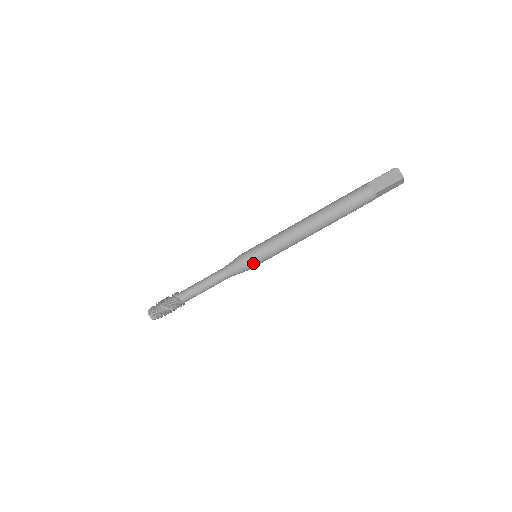
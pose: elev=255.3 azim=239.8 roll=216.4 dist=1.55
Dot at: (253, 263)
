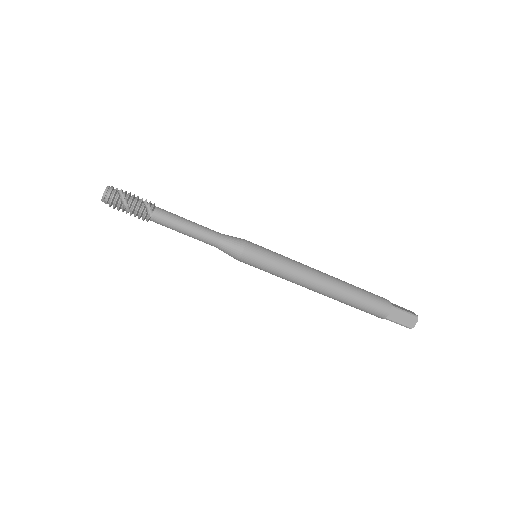
Dot at: (248, 263)
